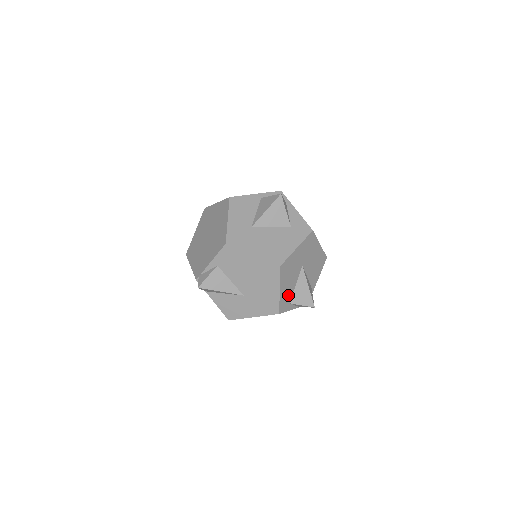
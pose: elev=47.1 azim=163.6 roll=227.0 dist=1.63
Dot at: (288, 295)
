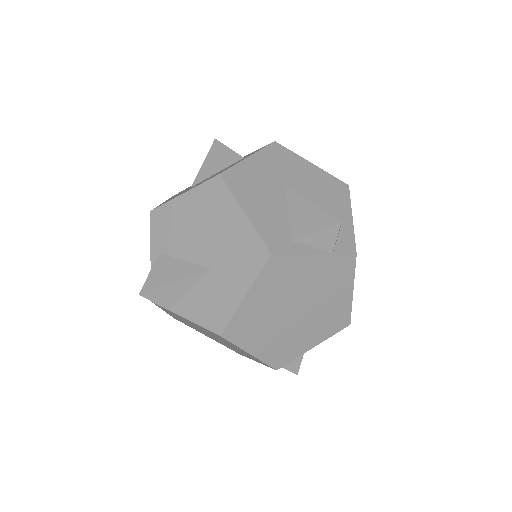
Dot at: (277, 226)
